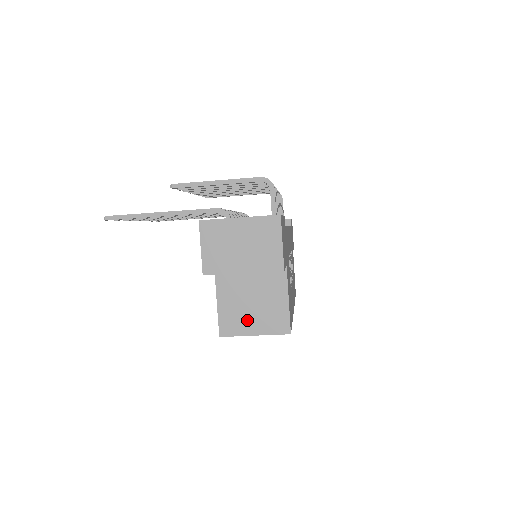
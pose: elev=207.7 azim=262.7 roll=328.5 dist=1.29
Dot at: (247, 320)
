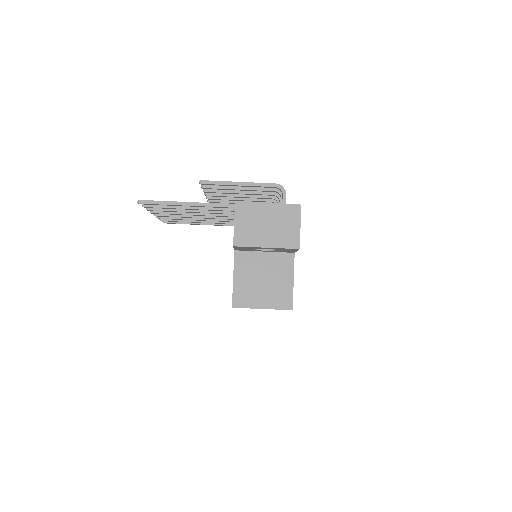
Dot at: (257, 295)
